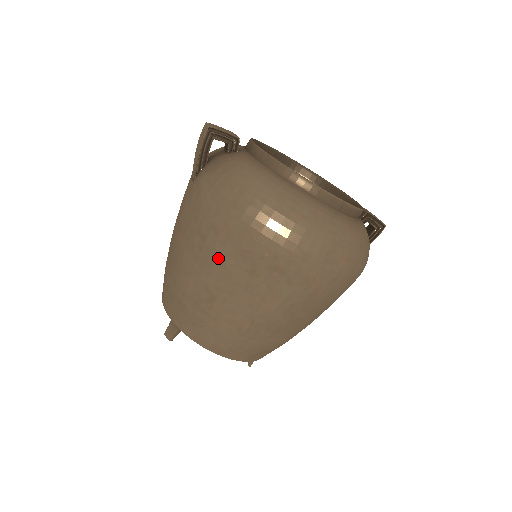
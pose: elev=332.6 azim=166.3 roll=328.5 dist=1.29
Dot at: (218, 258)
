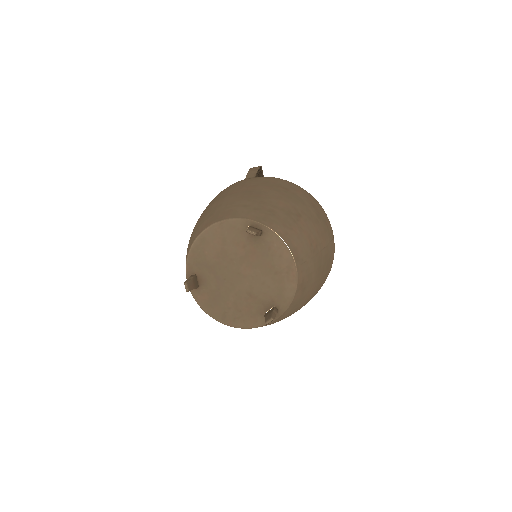
Dot at: (300, 199)
